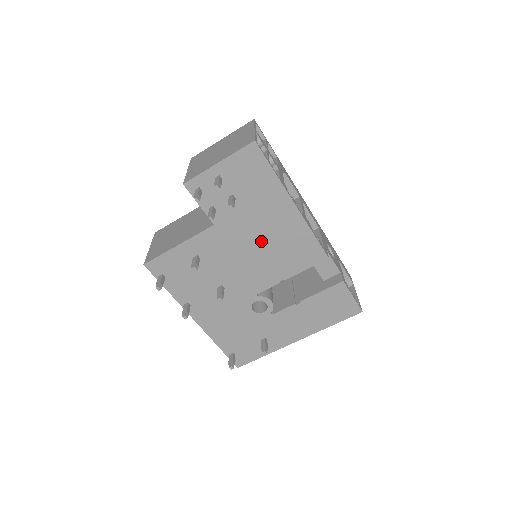
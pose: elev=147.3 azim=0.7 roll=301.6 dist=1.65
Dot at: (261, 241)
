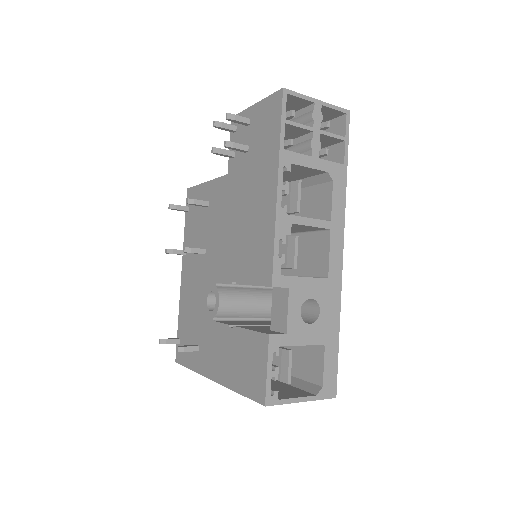
Dot at: (242, 217)
